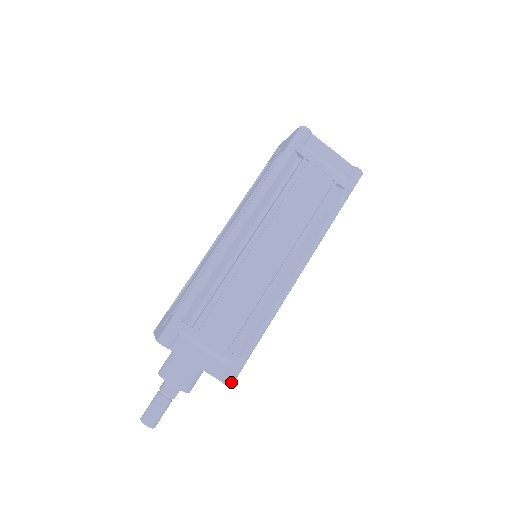
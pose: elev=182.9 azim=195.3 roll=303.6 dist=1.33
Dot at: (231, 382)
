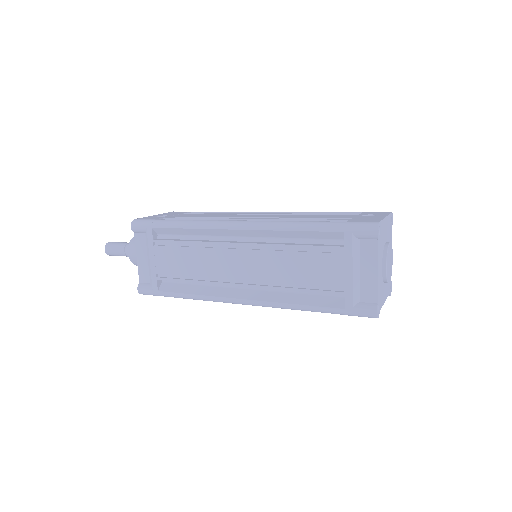
Dot at: (142, 292)
